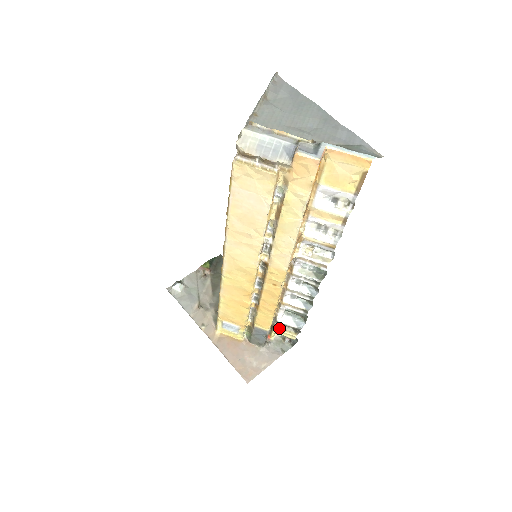
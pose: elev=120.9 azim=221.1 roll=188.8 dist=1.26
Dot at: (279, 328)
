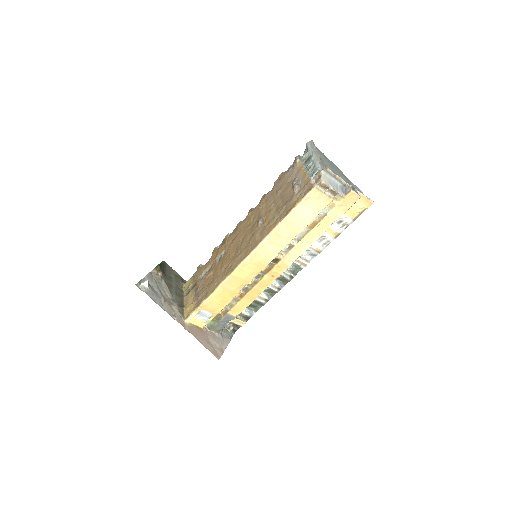
Dot at: occluded
